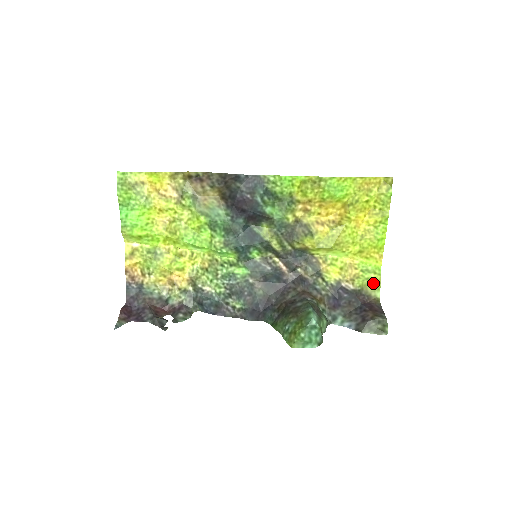
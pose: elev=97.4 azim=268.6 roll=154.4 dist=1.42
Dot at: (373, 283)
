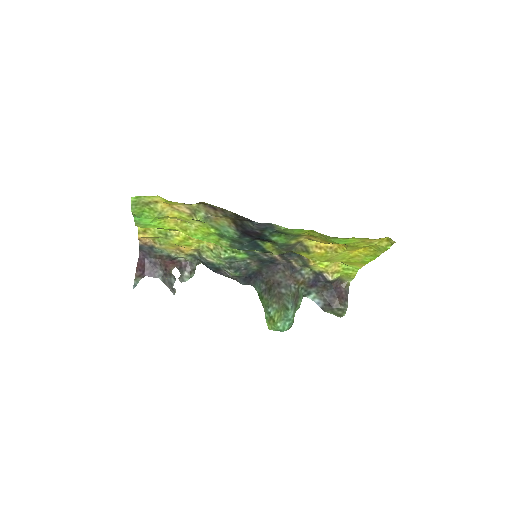
Dot at: (349, 276)
